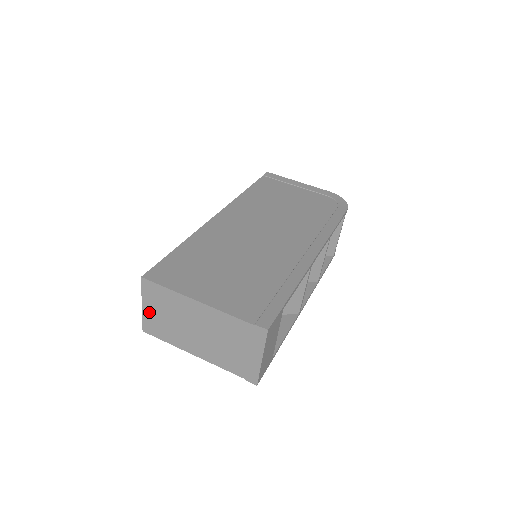
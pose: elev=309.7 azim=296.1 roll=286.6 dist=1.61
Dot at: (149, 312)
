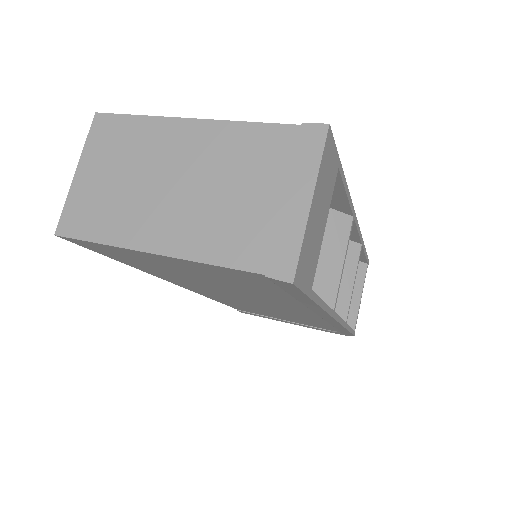
Dot at: (85, 182)
